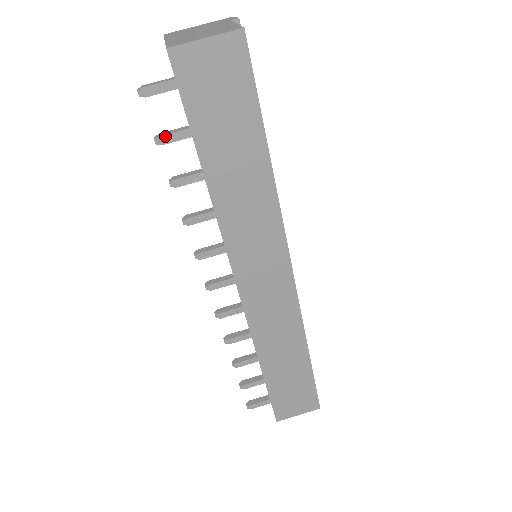
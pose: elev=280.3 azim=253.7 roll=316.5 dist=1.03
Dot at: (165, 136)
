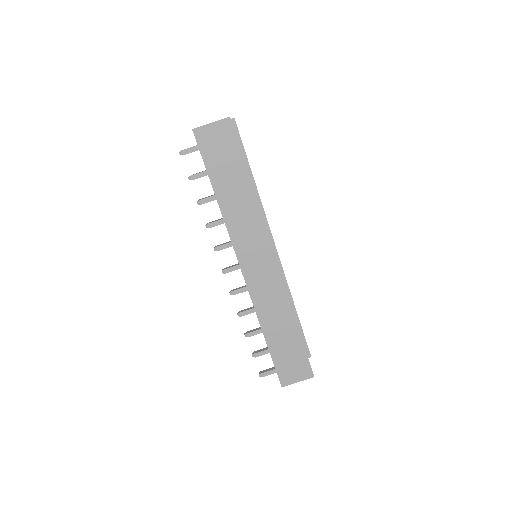
Dot at: (194, 175)
